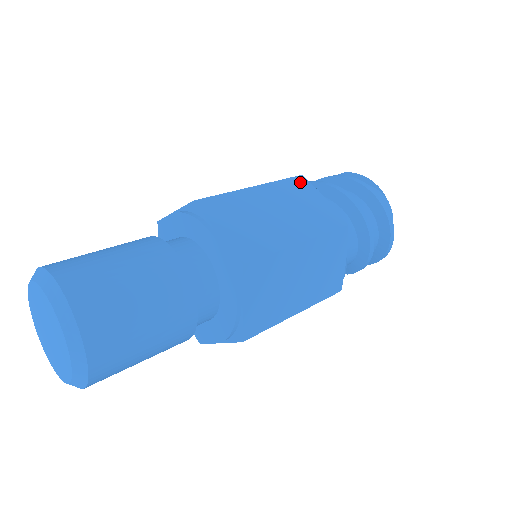
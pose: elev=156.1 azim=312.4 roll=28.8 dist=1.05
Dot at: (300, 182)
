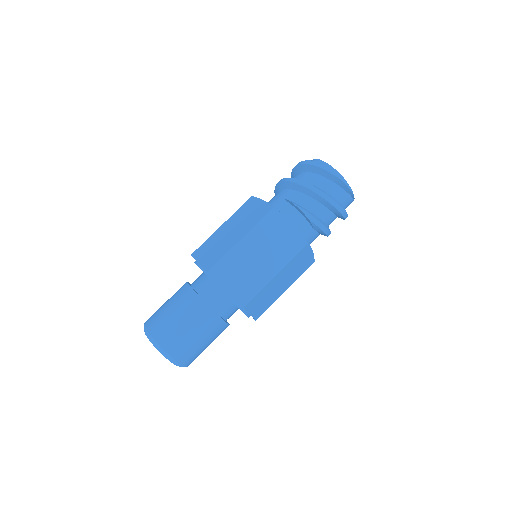
Dot at: (304, 250)
